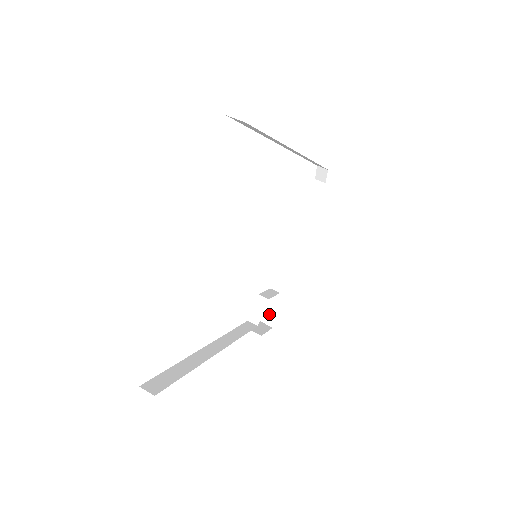
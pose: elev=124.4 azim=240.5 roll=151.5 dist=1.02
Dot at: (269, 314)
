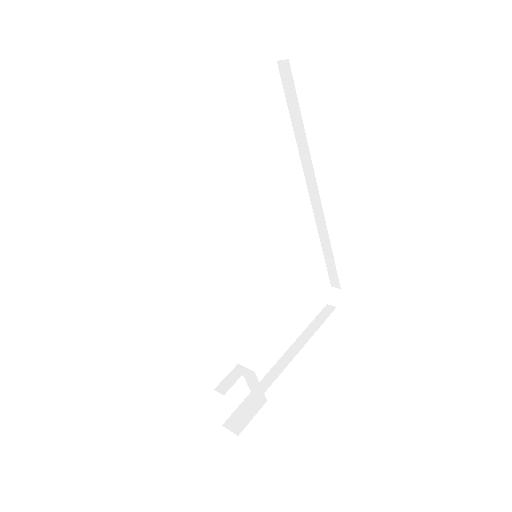
Dot at: (239, 420)
